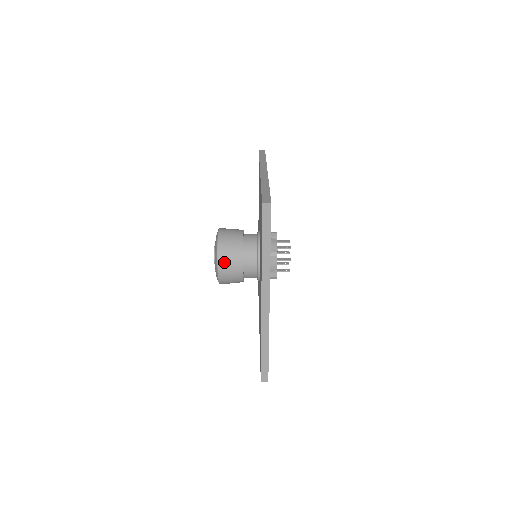
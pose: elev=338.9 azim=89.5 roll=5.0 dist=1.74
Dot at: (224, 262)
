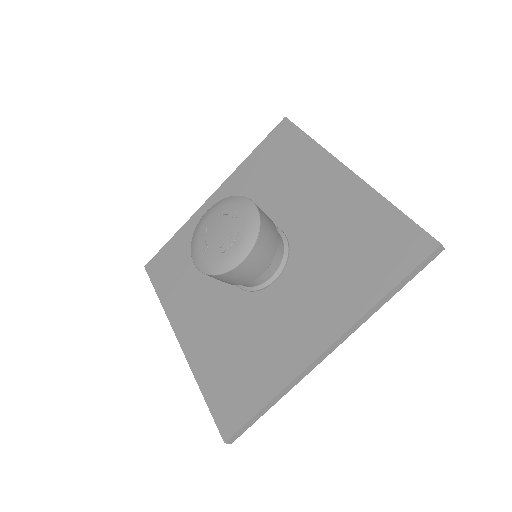
Dot at: occluded
